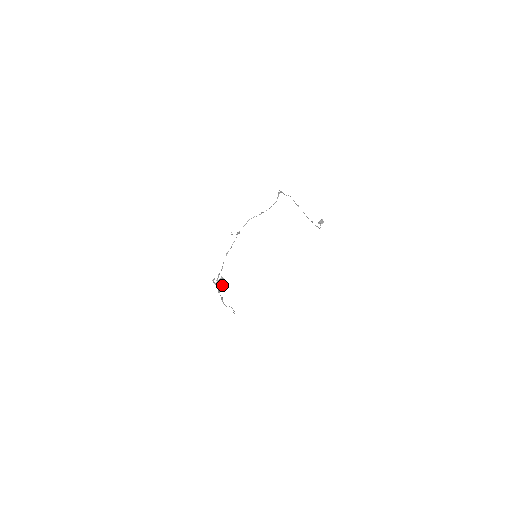
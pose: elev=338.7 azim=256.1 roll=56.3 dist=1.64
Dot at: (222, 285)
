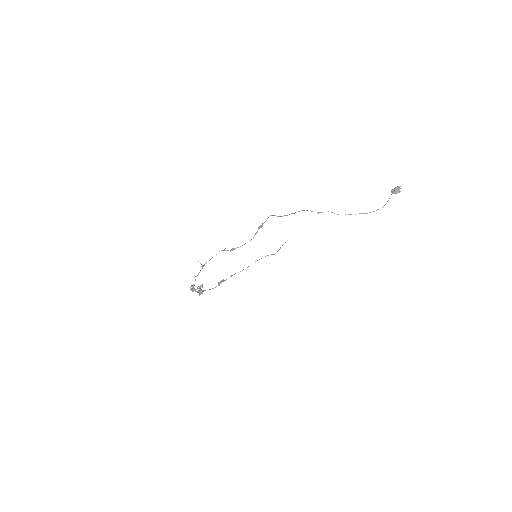
Dot at: (202, 290)
